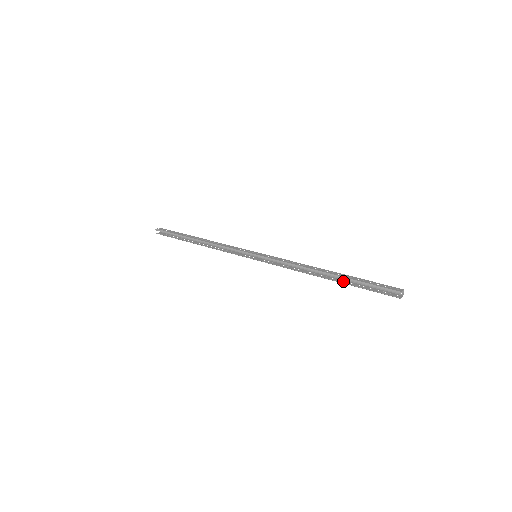
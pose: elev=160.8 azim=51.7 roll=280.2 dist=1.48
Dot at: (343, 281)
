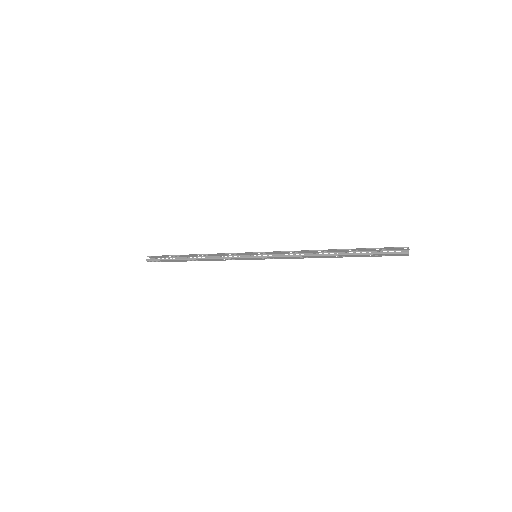
Dot at: (348, 255)
